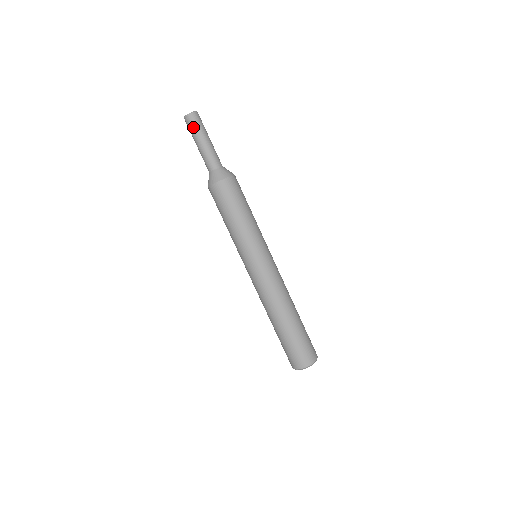
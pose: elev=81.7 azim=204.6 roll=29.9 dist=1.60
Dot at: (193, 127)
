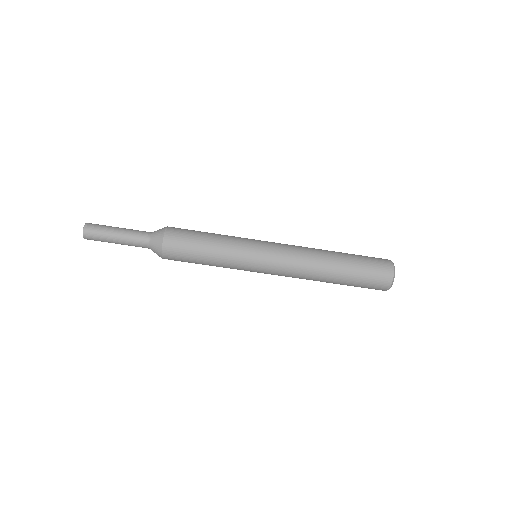
Dot at: occluded
